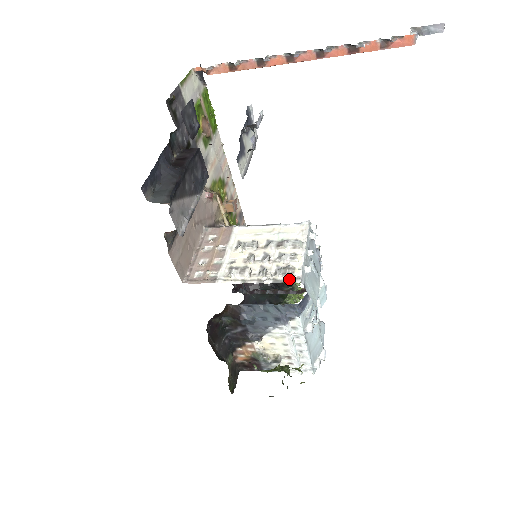
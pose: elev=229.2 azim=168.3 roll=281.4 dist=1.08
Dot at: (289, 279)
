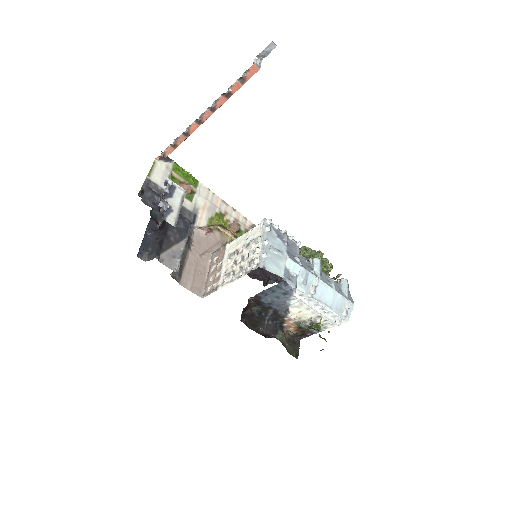
Dot at: (253, 268)
